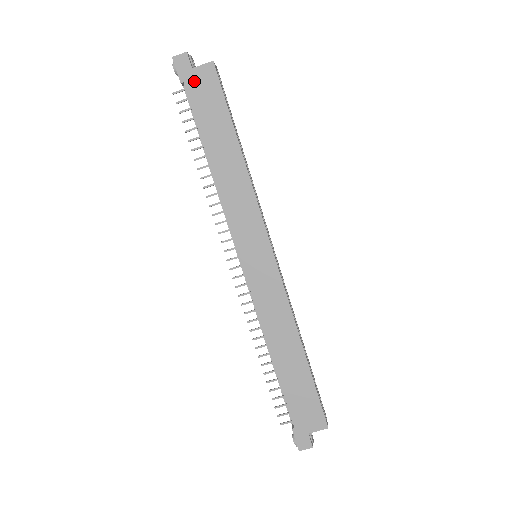
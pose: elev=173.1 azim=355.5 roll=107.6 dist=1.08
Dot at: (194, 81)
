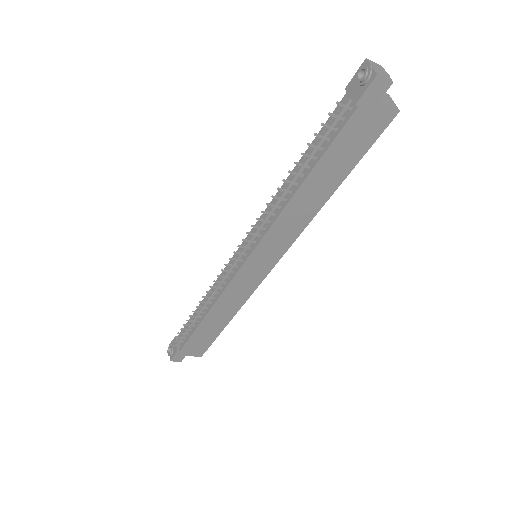
Dot at: (367, 114)
